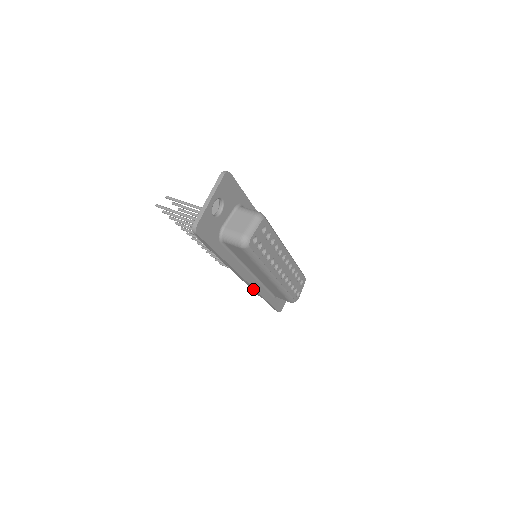
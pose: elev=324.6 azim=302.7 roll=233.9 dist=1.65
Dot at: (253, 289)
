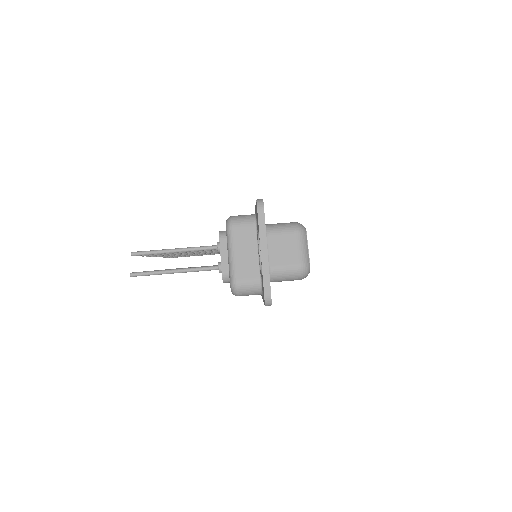
Dot at: occluded
